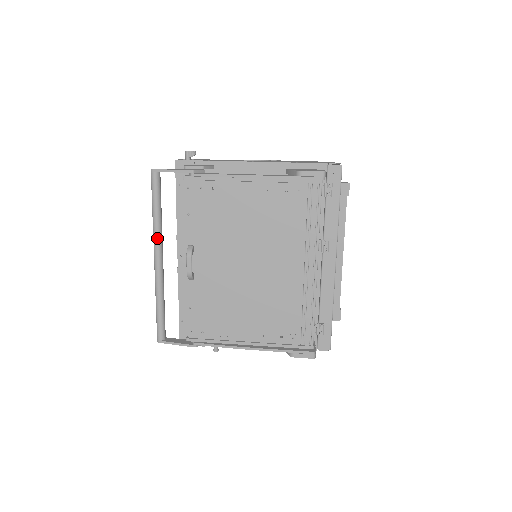
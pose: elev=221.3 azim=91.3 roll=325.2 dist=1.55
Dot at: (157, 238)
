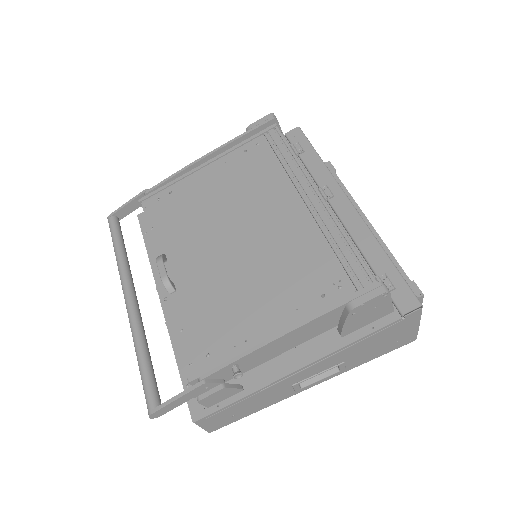
Dot at: (124, 275)
